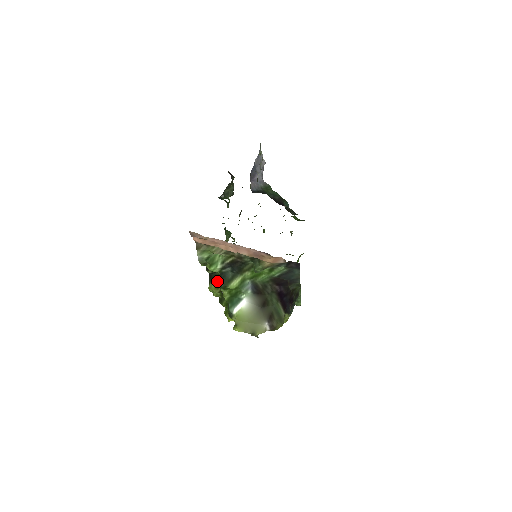
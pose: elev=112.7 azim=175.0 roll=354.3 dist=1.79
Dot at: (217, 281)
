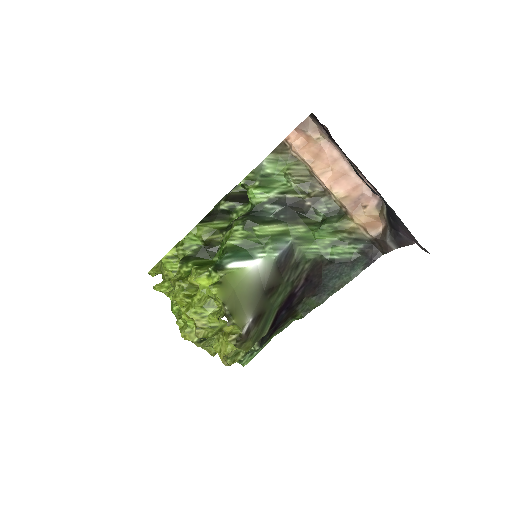
Dot at: (220, 225)
